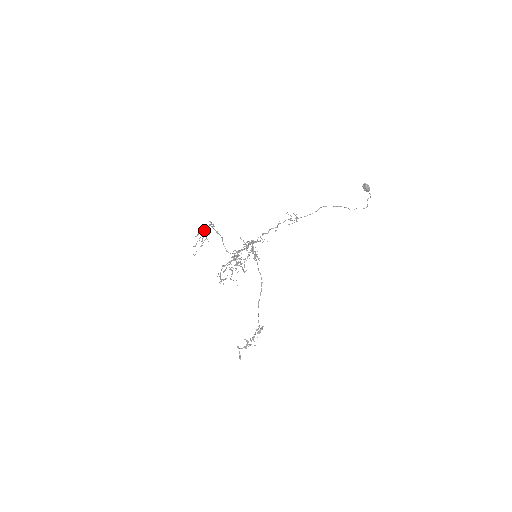
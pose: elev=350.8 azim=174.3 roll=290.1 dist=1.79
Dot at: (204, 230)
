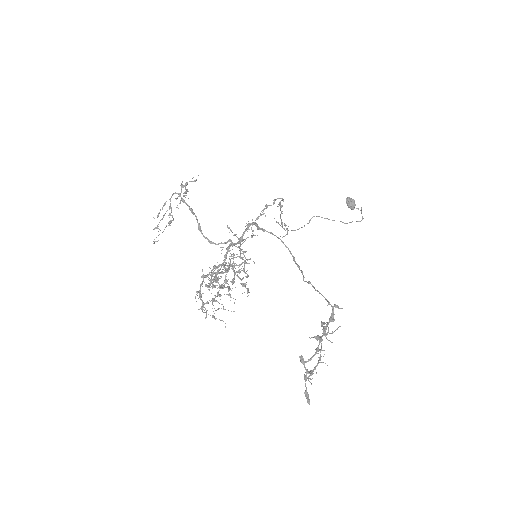
Dot at: (170, 203)
